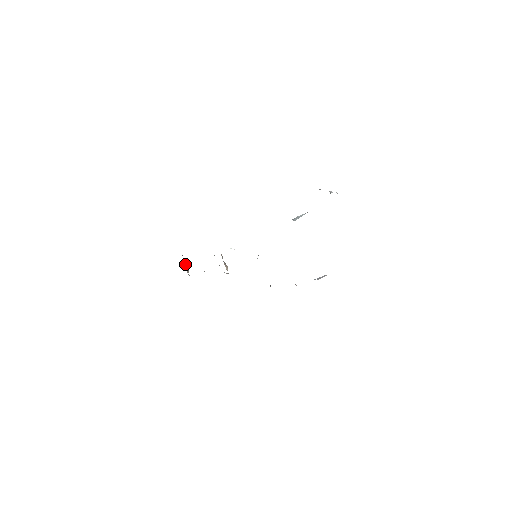
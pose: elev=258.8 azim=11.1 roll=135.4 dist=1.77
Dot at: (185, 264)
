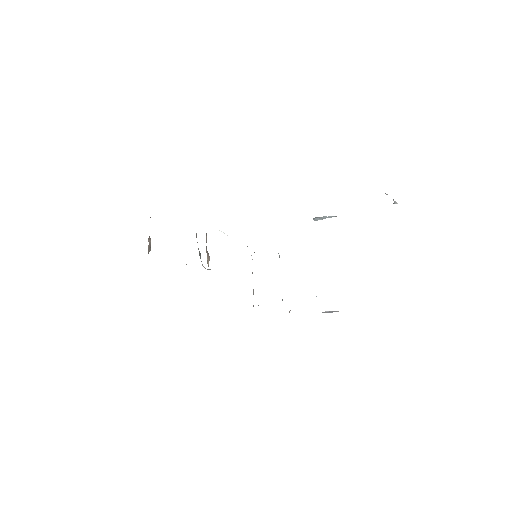
Dot at: (149, 236)
